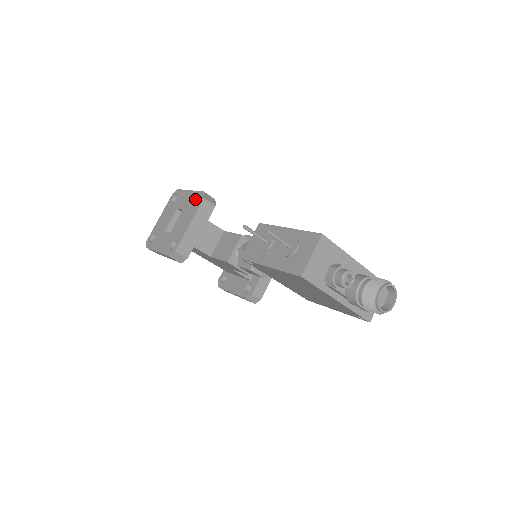
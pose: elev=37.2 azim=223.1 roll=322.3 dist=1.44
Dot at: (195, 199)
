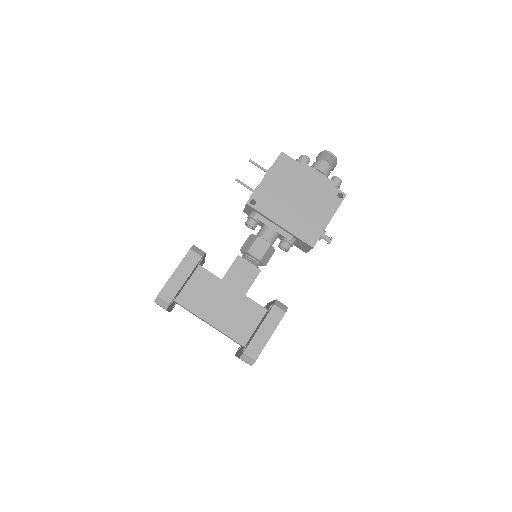
Dot at: occluded
